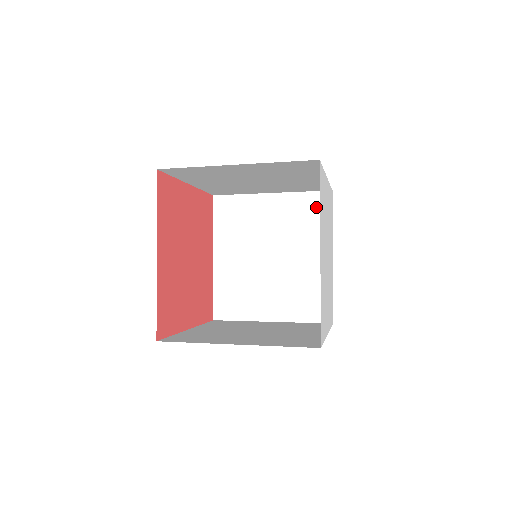
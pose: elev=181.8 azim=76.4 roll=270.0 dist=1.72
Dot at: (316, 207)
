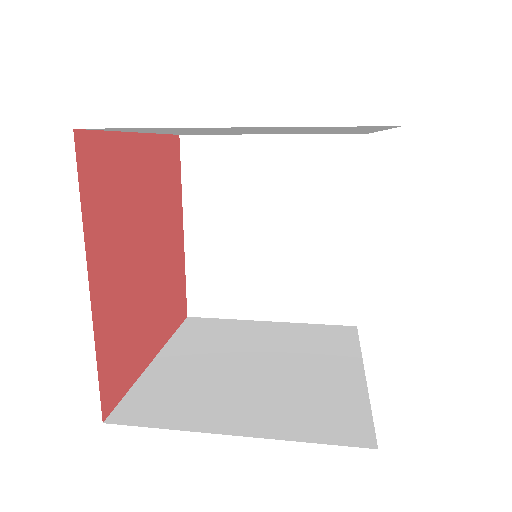
Dot at: (341, 159)
